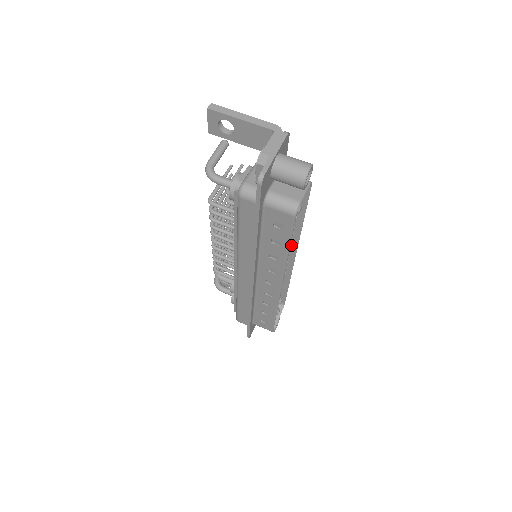
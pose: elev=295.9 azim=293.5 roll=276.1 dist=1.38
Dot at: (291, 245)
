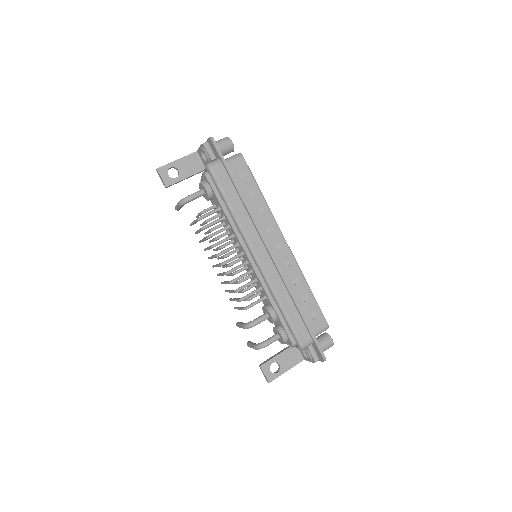
Dot at: occluded
